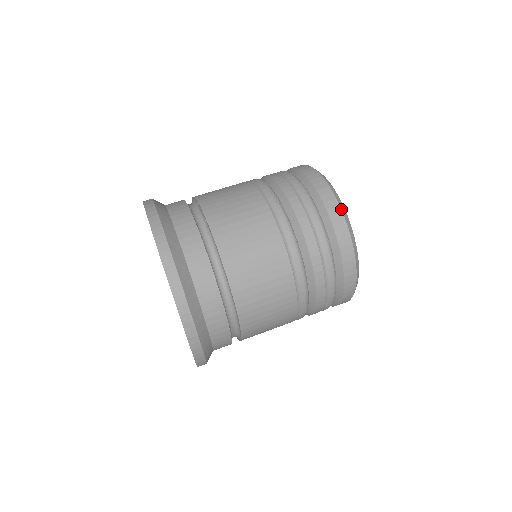
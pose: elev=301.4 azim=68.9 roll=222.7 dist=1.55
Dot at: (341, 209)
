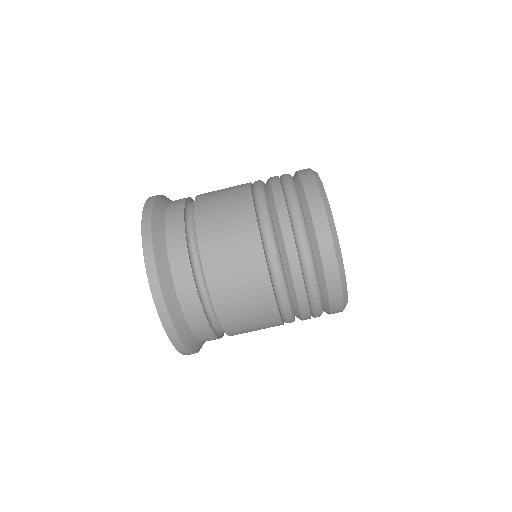
Dot at: (343, 308)
